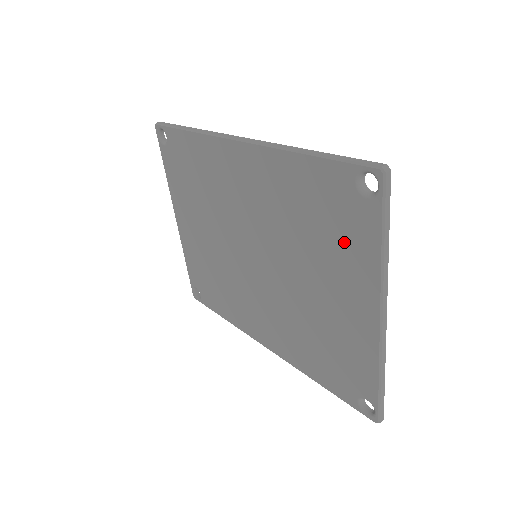
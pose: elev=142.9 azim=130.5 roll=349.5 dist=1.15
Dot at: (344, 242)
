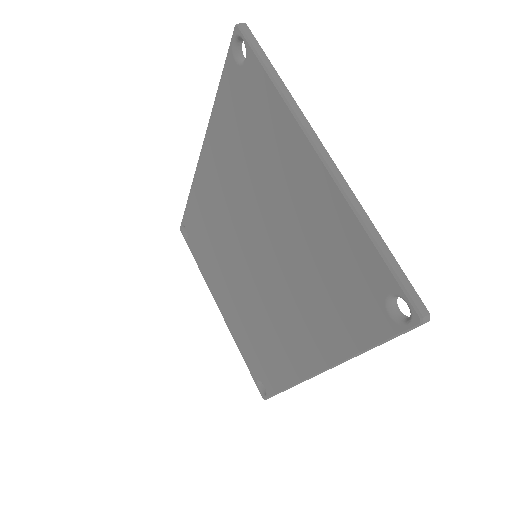
Dot at: (262, 124)
